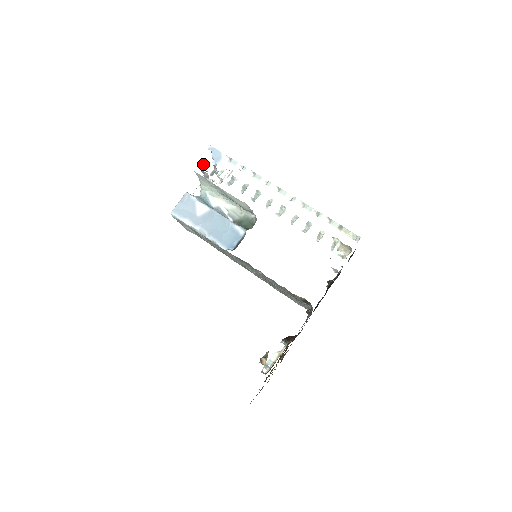
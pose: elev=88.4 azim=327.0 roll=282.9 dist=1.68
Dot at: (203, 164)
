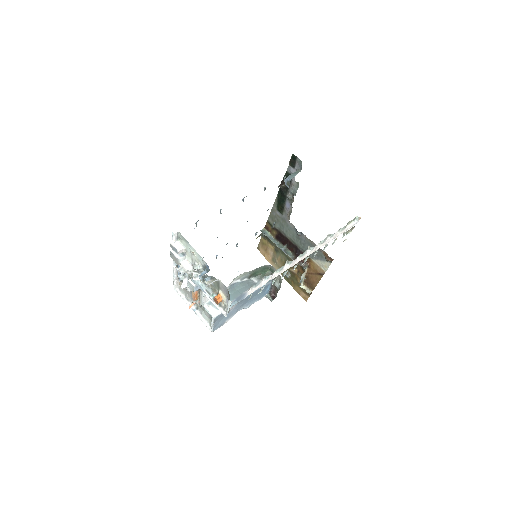
Dot at: (219, 302)
